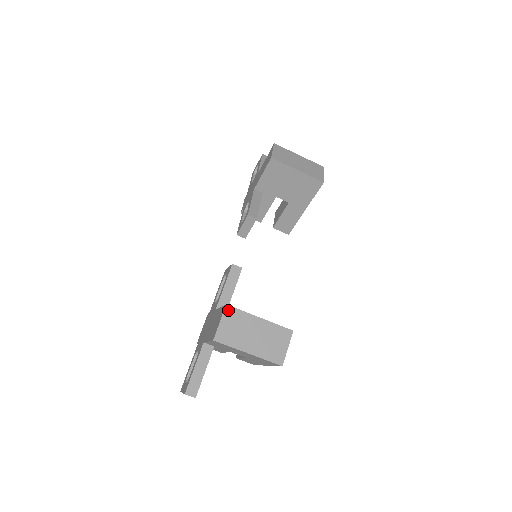
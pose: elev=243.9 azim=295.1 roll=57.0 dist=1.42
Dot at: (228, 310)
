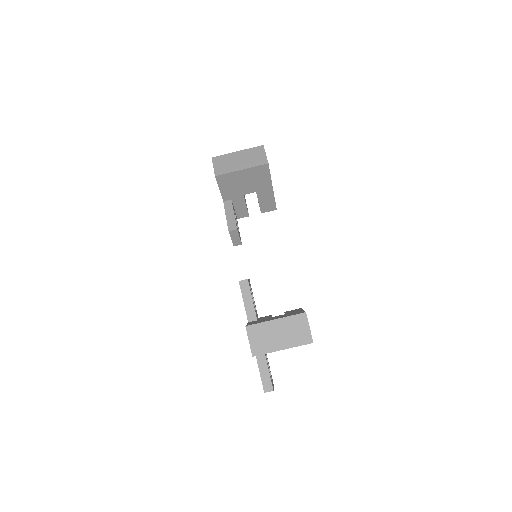
Dot at: (249, 329)
